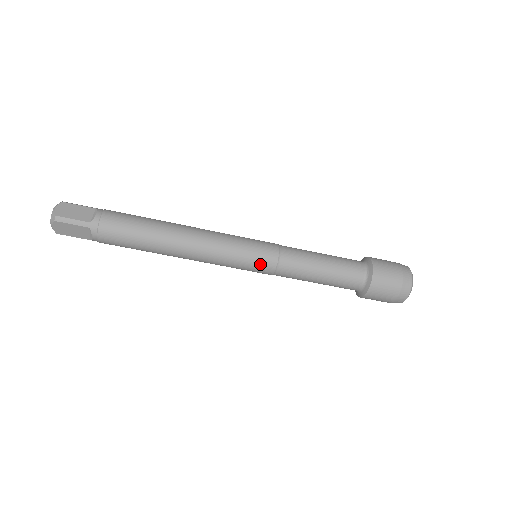
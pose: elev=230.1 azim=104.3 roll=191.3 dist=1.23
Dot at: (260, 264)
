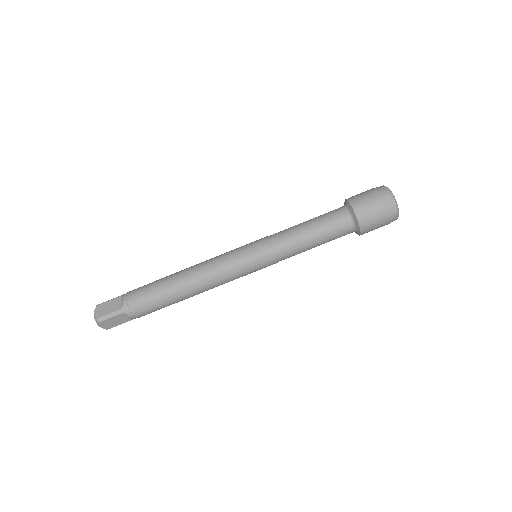
Dot at: (254, 243)
